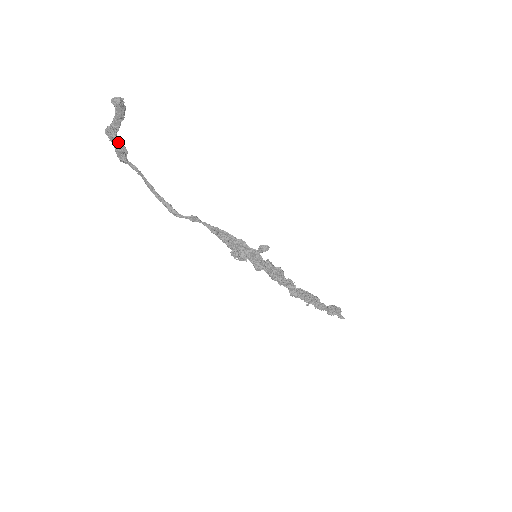
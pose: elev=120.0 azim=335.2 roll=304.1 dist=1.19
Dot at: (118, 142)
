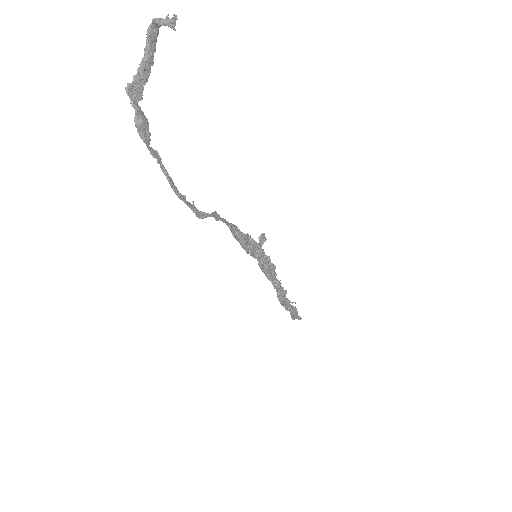
Dot at: (139, 109)
